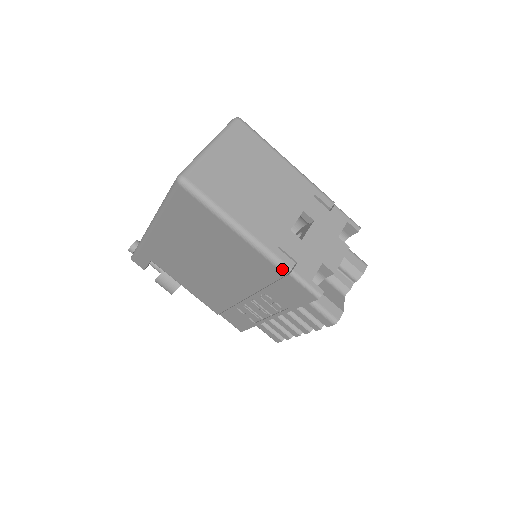
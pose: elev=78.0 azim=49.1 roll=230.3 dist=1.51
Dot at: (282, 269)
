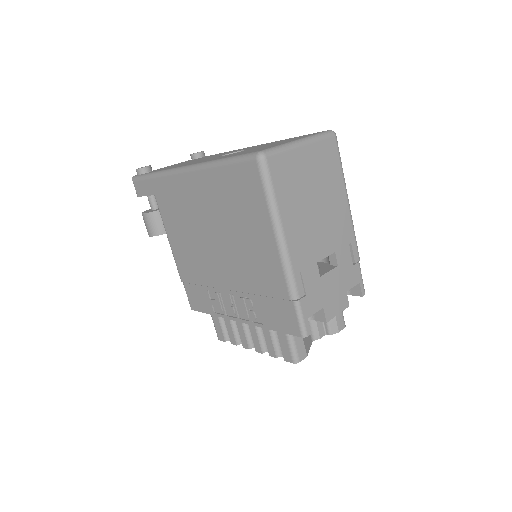
Dot at: (291, 293)
